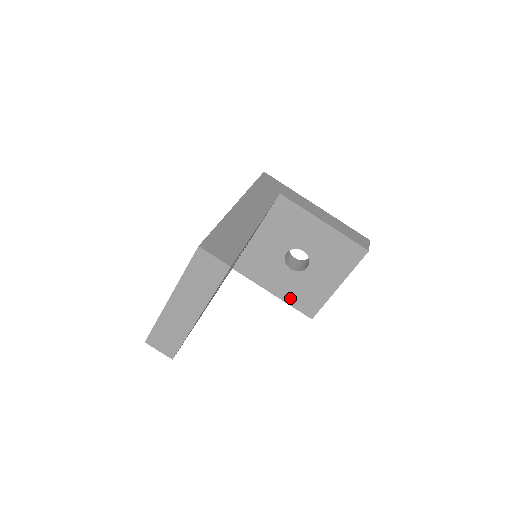
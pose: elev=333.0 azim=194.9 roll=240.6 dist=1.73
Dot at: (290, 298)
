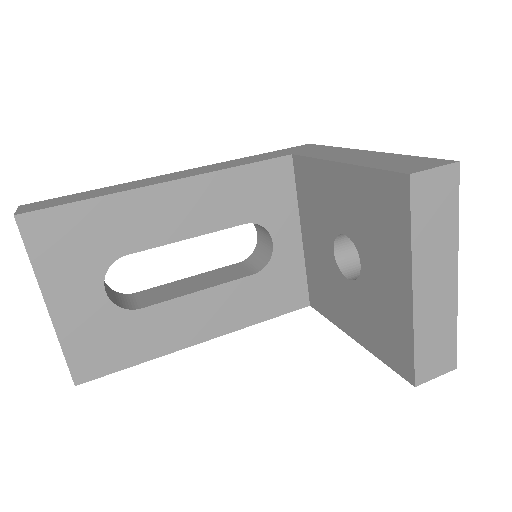
Dot at: (372, 341)
